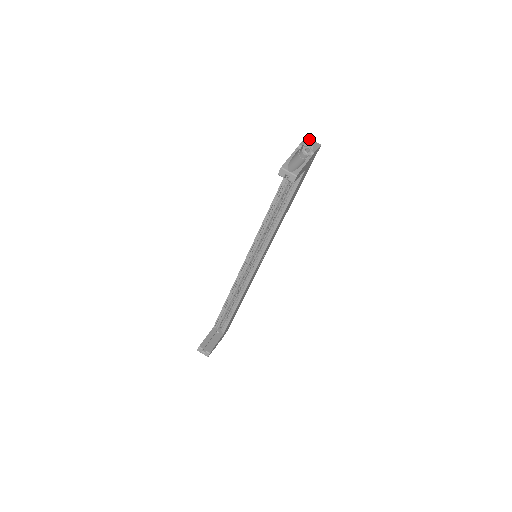
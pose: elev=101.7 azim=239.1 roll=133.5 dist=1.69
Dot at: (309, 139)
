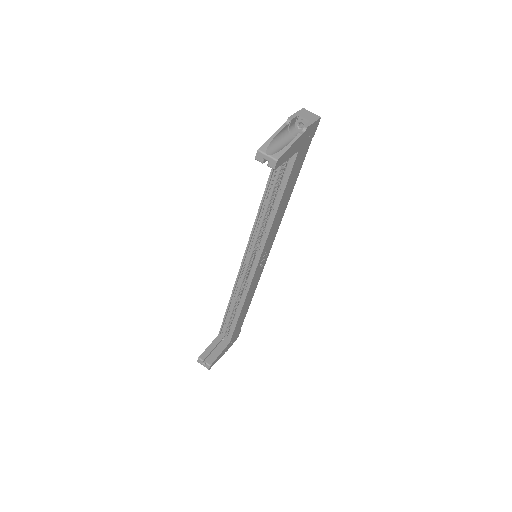
Dot at: (305, 110)
